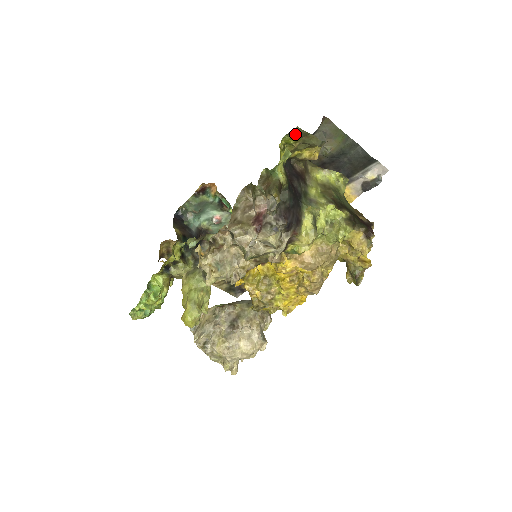
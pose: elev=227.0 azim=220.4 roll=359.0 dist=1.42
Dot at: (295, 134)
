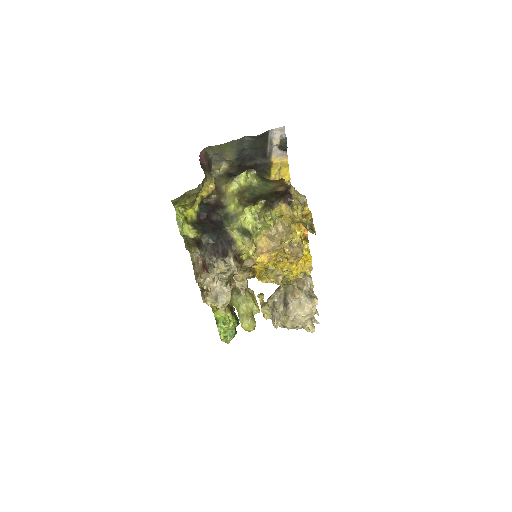
Dot at: (177, 202)
